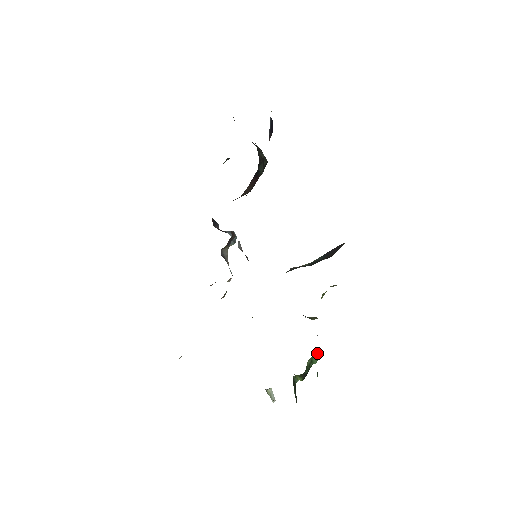
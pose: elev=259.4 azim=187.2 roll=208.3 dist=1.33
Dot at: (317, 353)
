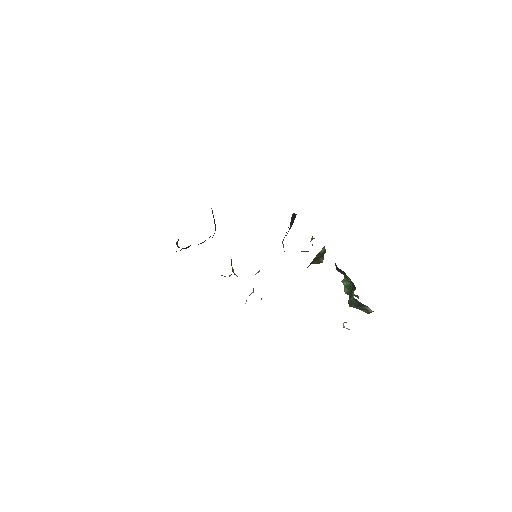
Dot at: (344, 281)
